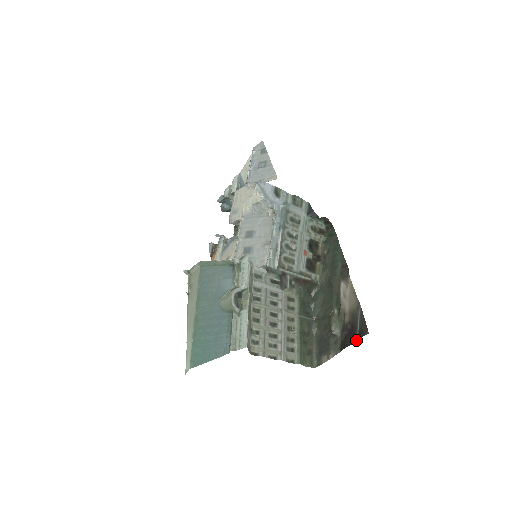
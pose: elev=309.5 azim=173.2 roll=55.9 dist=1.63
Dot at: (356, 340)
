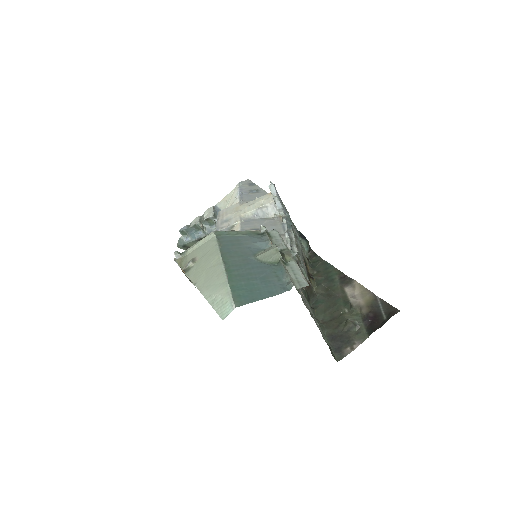
Dot at: (387, 320)
